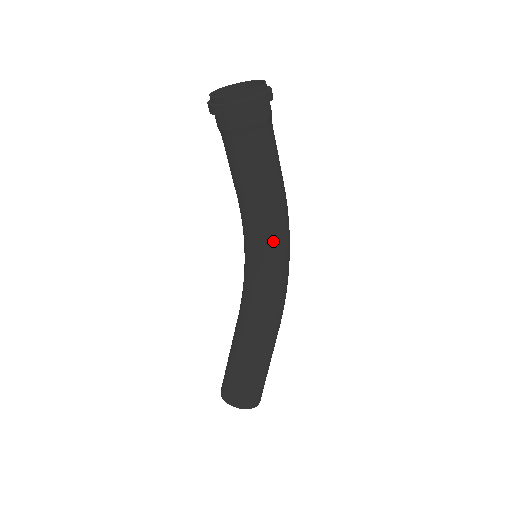
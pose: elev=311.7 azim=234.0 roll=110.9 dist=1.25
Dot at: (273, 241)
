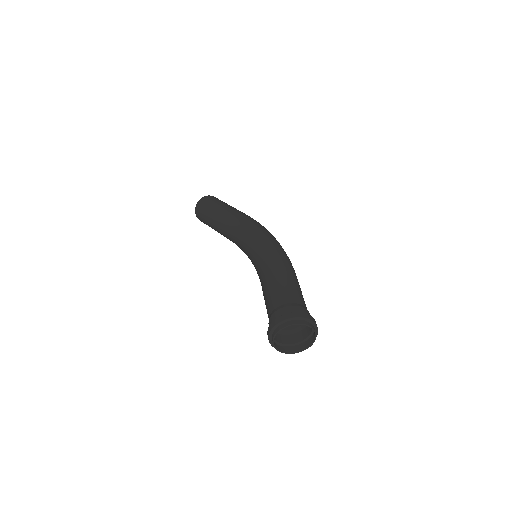
Dot at: occluded
